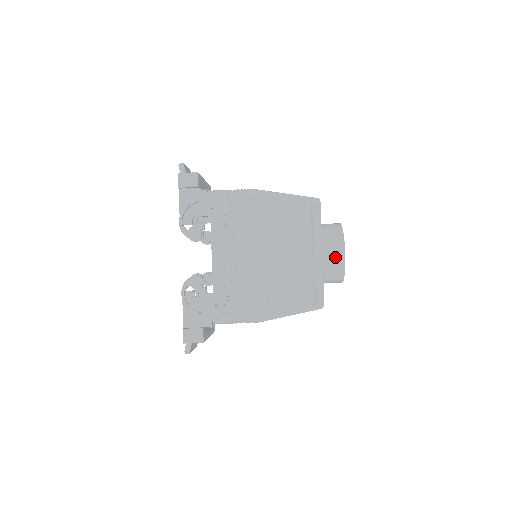
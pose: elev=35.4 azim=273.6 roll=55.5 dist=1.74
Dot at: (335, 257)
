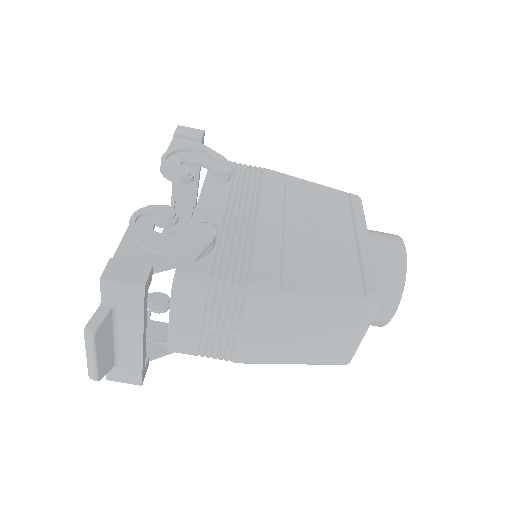
Dot at: (390, 247)
